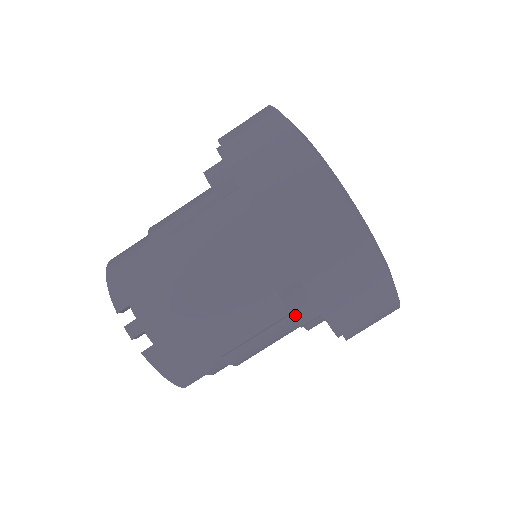
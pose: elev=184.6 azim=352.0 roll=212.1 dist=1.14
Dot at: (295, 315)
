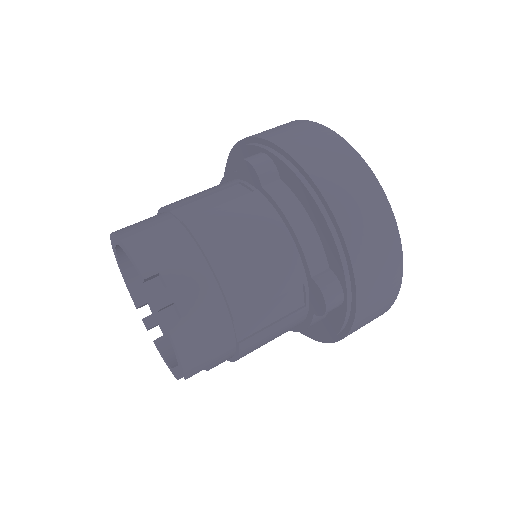
Dot at: (327, 299)
